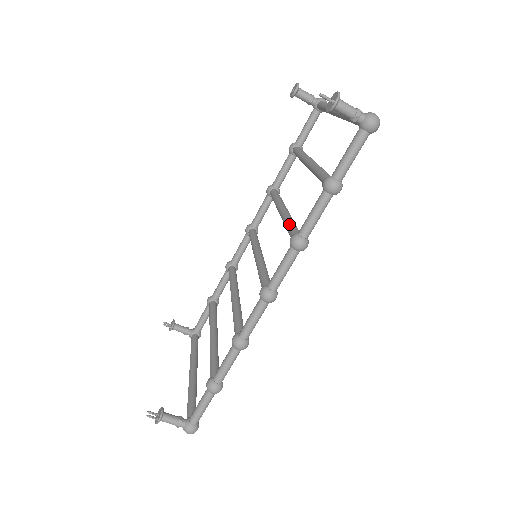
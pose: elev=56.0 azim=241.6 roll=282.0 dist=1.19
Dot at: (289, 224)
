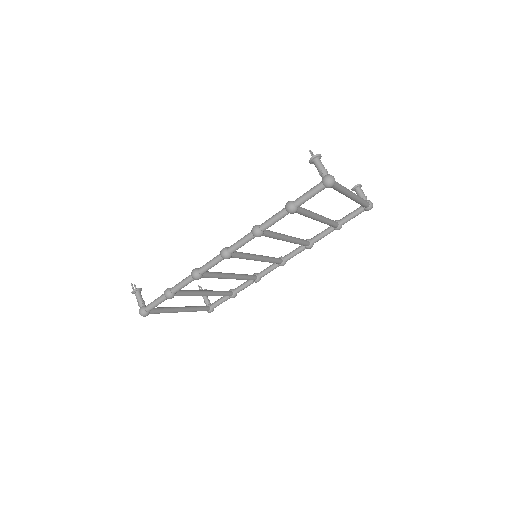
Dot at: occluded
